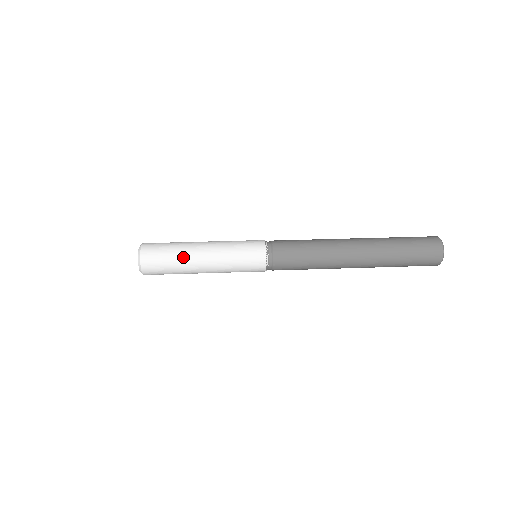
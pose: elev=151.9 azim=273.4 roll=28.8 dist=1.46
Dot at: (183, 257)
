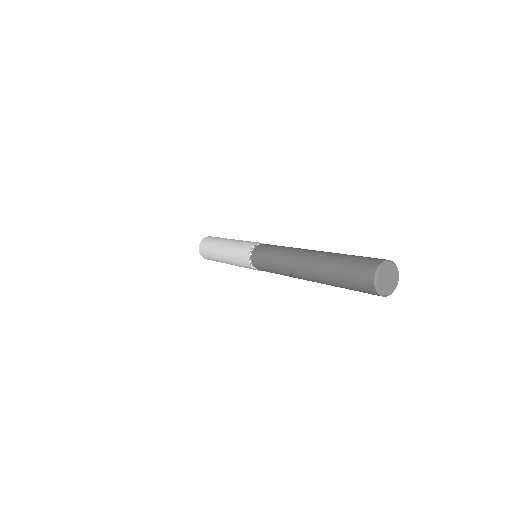
Dot at: (216, 243)
